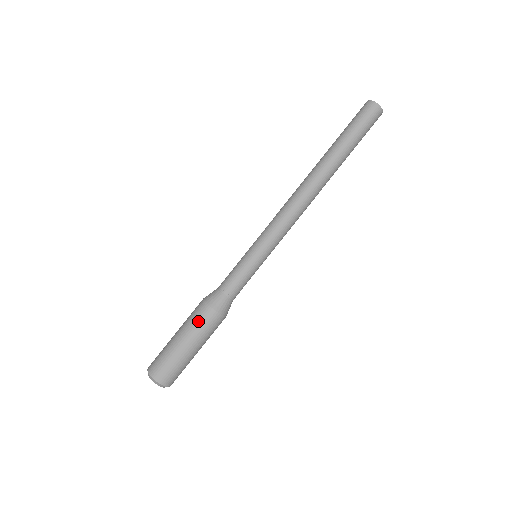
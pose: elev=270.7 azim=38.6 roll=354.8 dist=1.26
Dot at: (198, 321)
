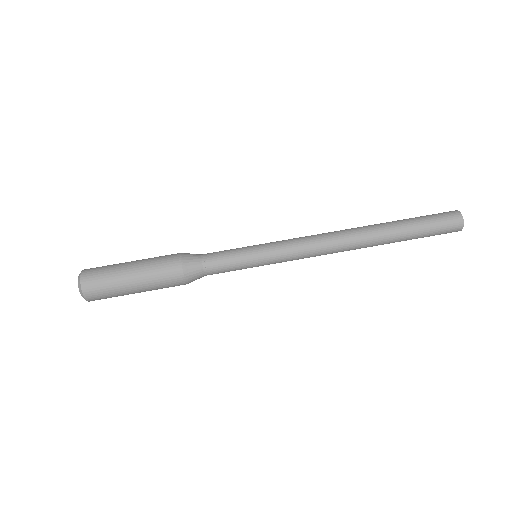
Dot at: (161, 257)
